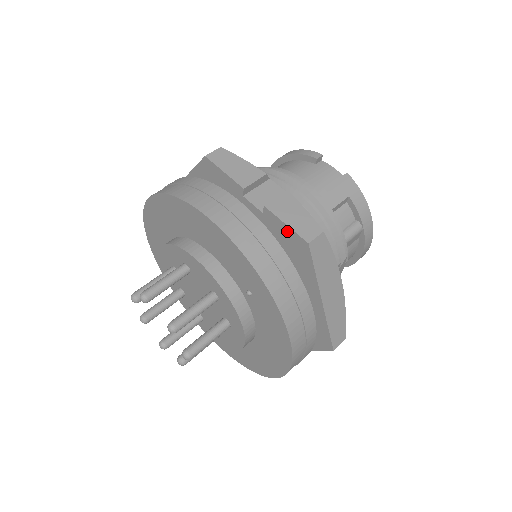
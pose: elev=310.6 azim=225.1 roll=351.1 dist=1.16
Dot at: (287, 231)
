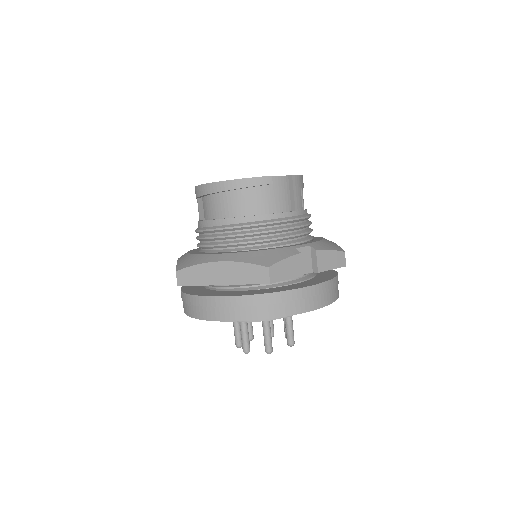
Dot at: (331, 269)
